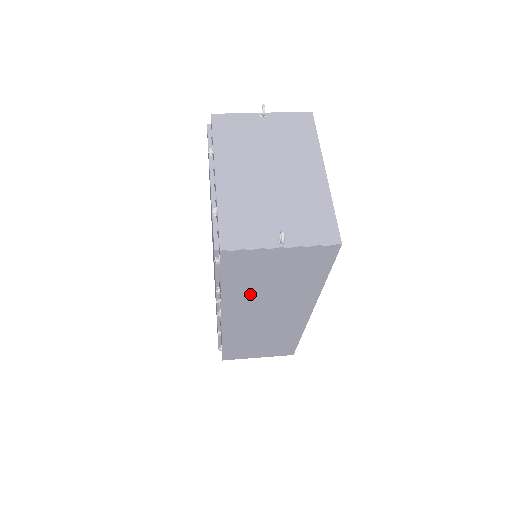
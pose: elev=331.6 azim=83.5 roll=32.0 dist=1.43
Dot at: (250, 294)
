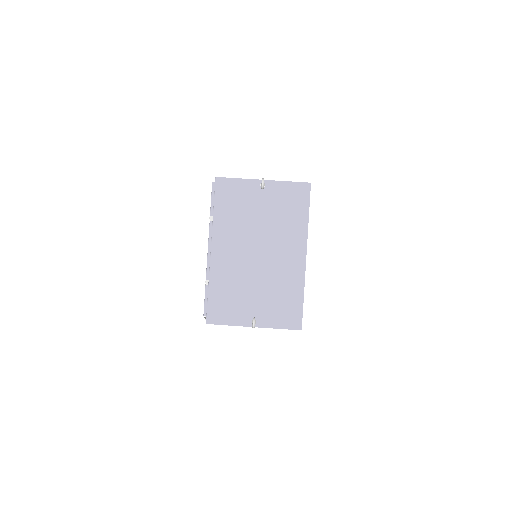
Dot at: occluded
